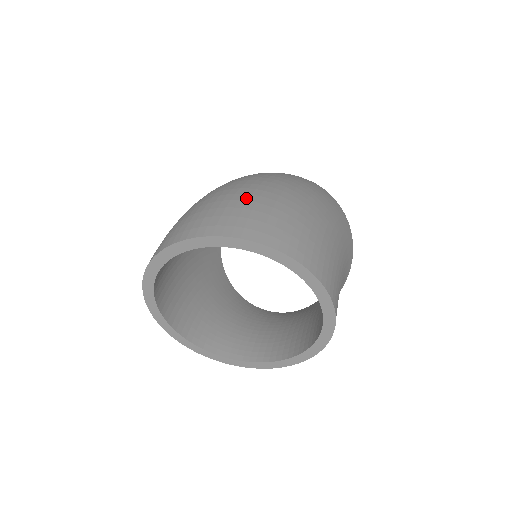
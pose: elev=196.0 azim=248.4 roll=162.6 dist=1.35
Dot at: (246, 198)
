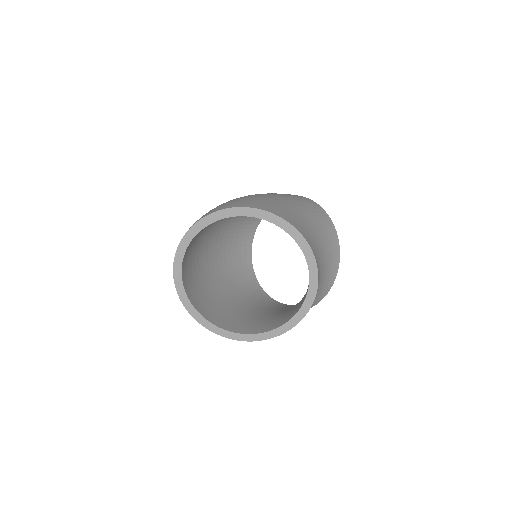
Dot at: occluded
